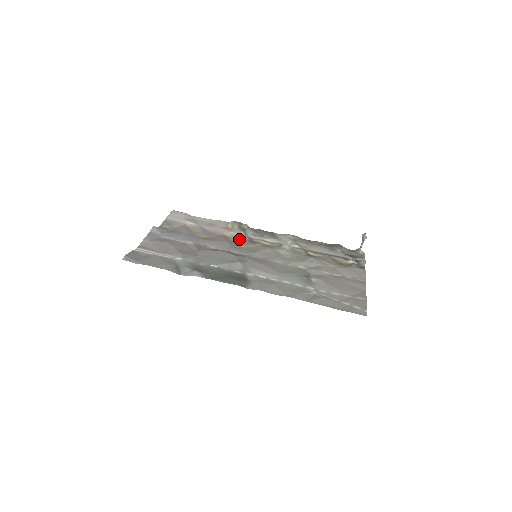
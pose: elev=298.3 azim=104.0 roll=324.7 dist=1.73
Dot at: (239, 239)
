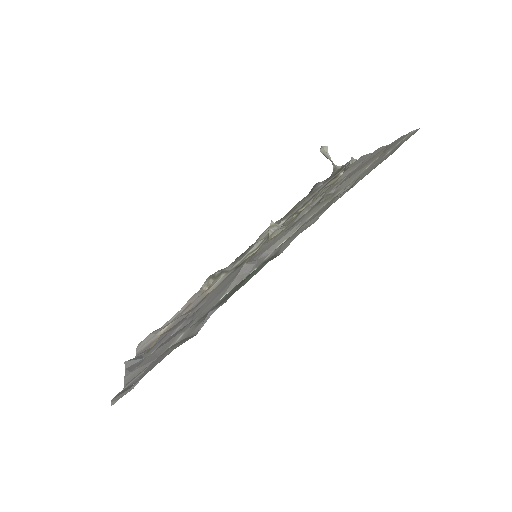
Dot at: (225, 278)
